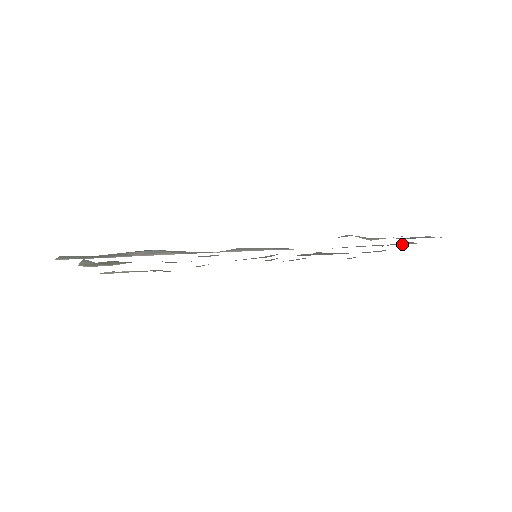
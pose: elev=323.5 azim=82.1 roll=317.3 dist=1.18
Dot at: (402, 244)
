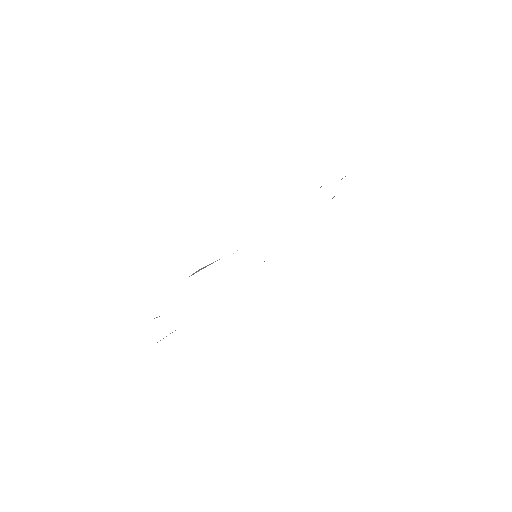
Dot at: occluded
